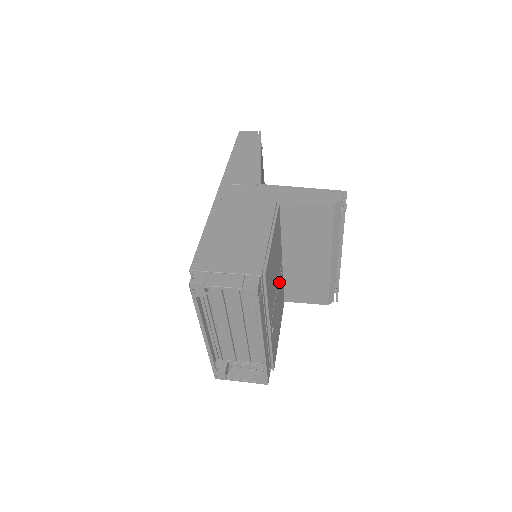
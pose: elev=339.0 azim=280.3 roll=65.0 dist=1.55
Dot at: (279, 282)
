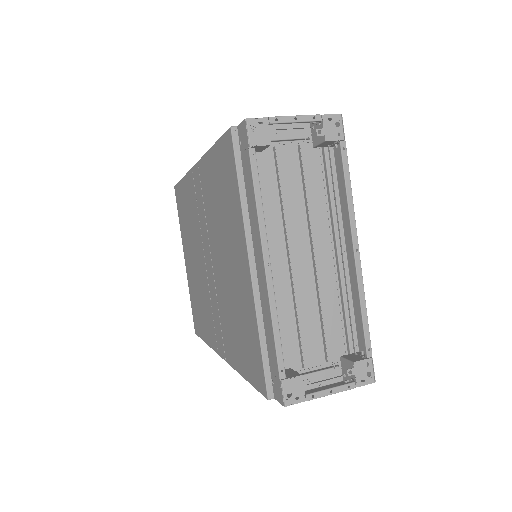
Dot at: occluded
